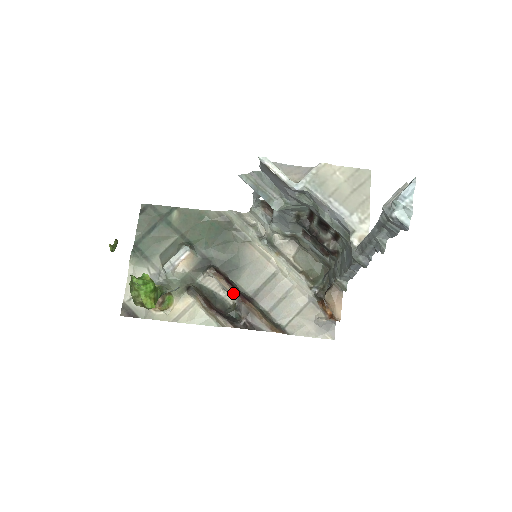
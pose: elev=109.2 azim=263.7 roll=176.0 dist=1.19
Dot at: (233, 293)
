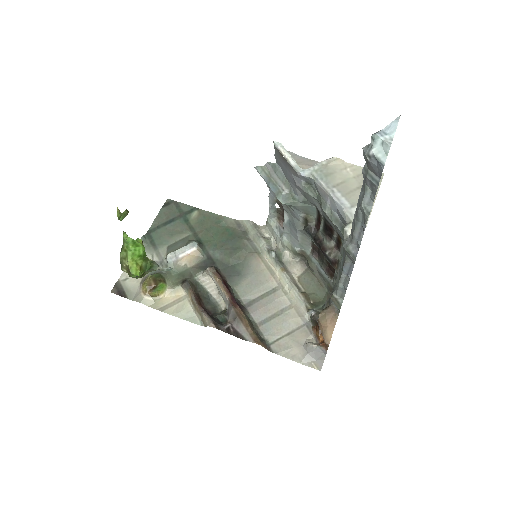
Dot at: (226, 295)
